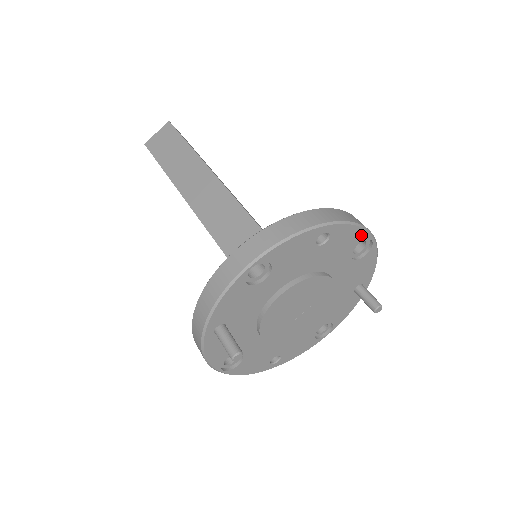
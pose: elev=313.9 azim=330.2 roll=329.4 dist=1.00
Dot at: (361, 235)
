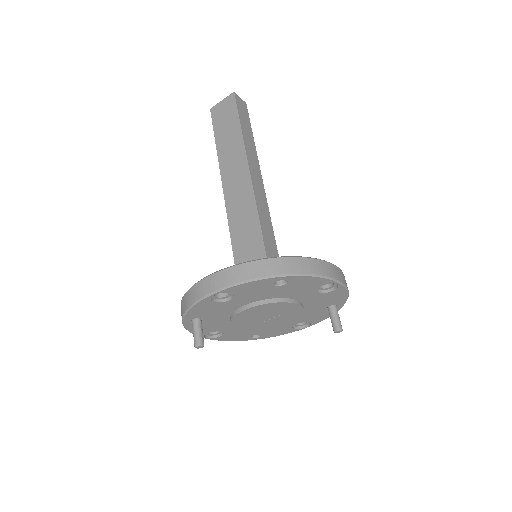
Dot at: (323, 281)
